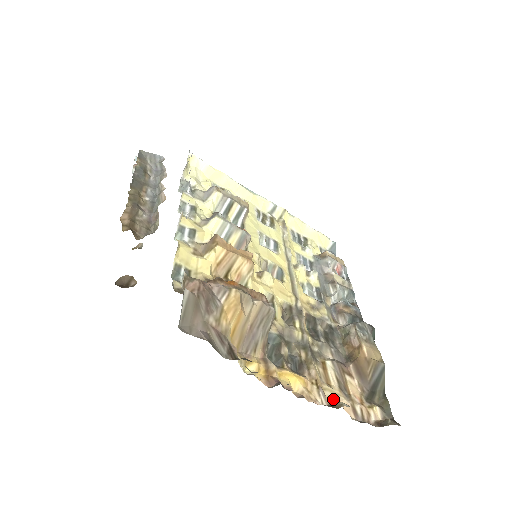
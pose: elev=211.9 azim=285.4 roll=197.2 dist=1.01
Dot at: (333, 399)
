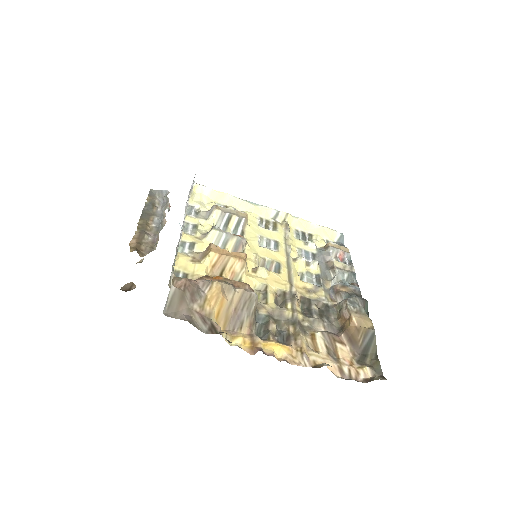
Dot at: (318, 362)
